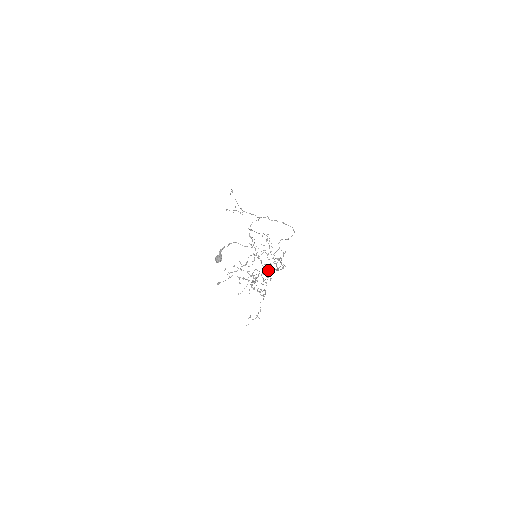
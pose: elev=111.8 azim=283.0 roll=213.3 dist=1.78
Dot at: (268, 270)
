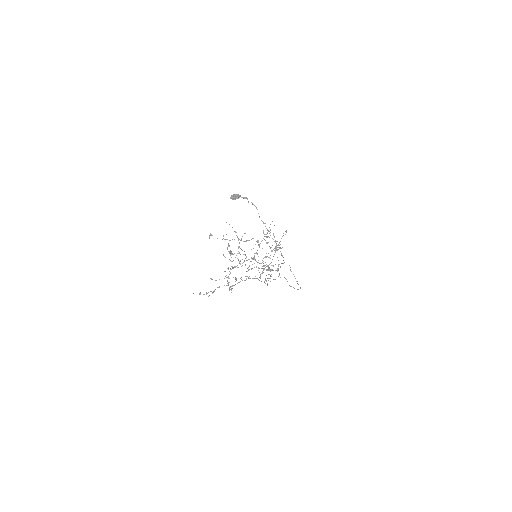
Dot at: (254, 267)
